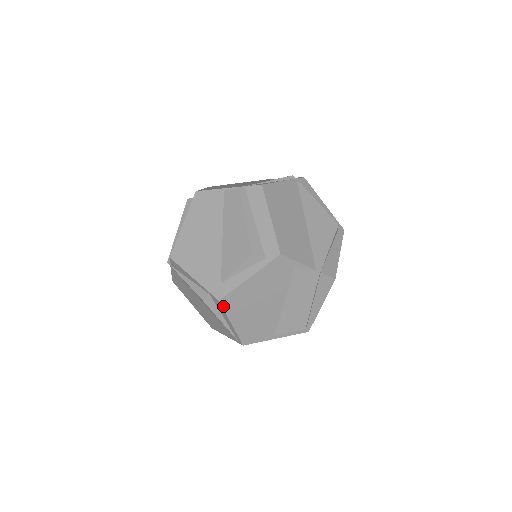
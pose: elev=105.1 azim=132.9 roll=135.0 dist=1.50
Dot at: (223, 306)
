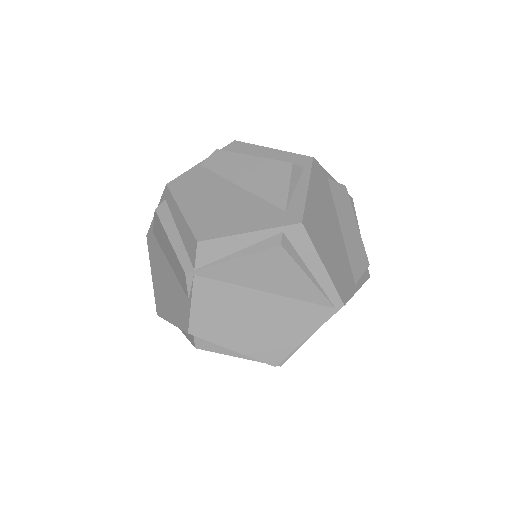
Dot at: (308, 233)
